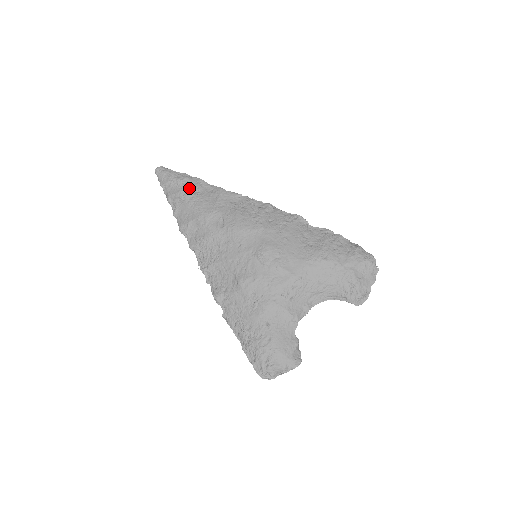
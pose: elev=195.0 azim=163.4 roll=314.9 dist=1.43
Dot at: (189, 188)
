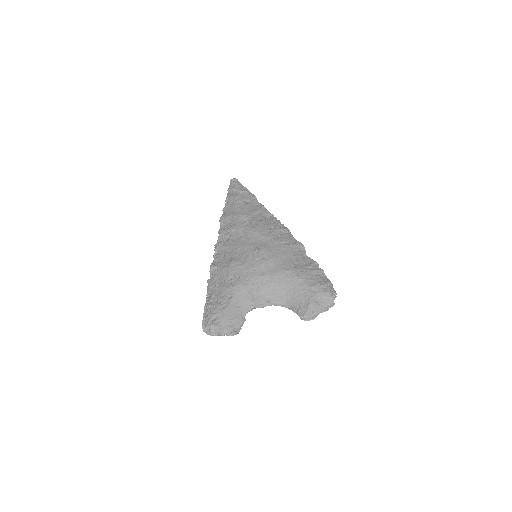
Dot at: (243, 197)
